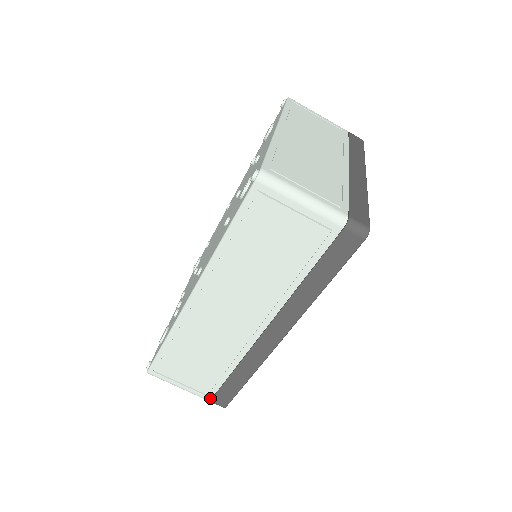
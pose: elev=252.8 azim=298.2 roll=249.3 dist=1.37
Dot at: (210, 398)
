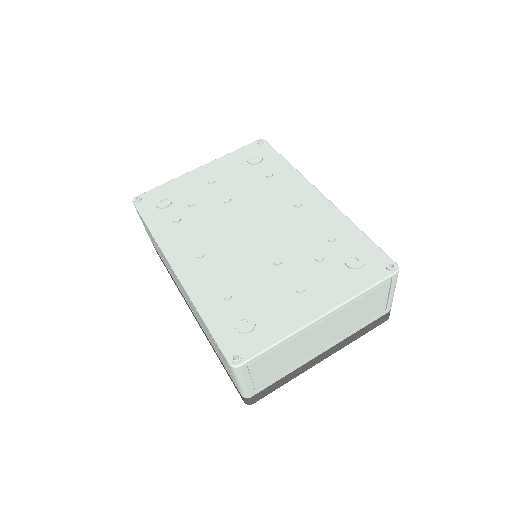
Dot at: occluded
